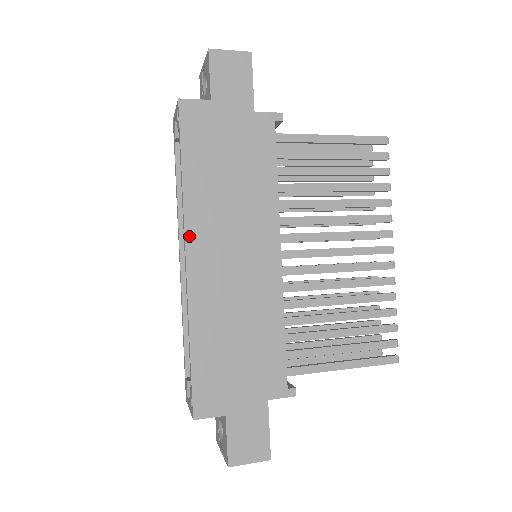
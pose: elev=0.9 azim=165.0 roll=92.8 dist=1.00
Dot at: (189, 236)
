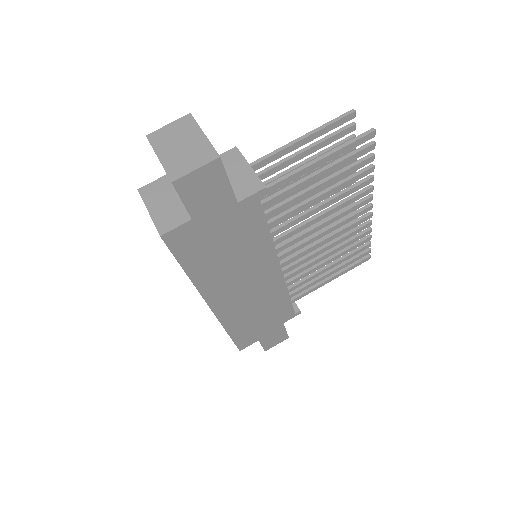
Dot at: (208, 298)
